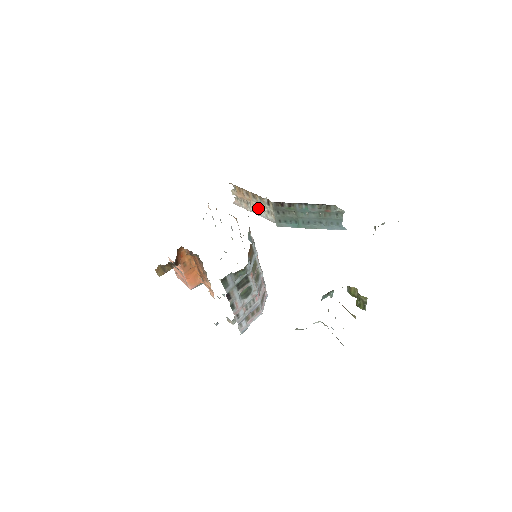
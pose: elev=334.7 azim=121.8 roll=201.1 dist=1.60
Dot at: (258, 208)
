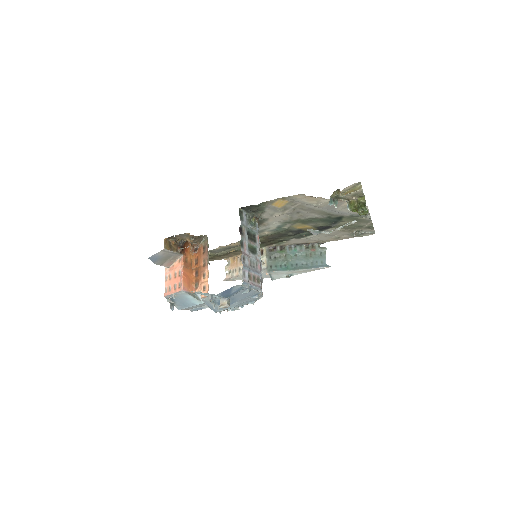
Dot at: occluded
